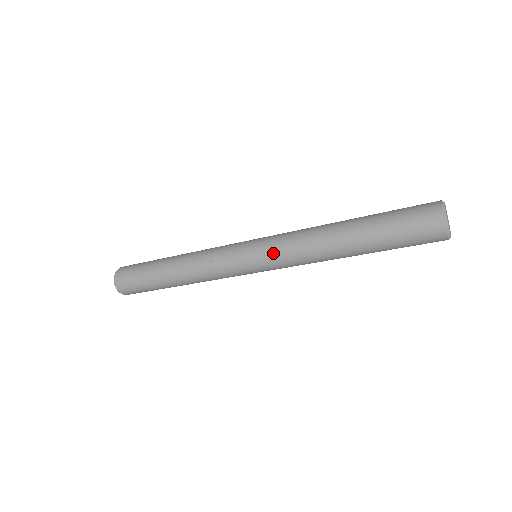
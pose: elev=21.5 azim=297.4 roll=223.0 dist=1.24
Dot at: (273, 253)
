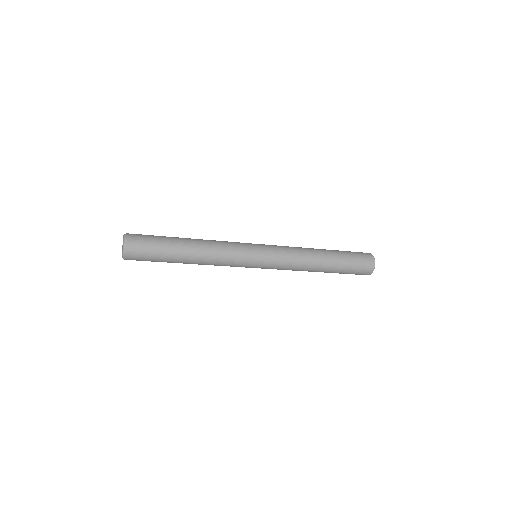
Dot at: (275, 268)
